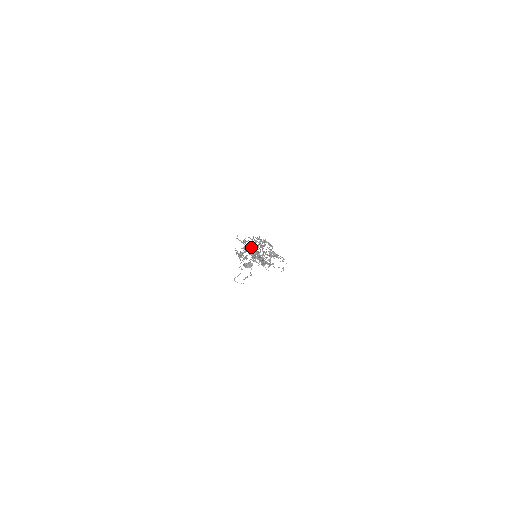
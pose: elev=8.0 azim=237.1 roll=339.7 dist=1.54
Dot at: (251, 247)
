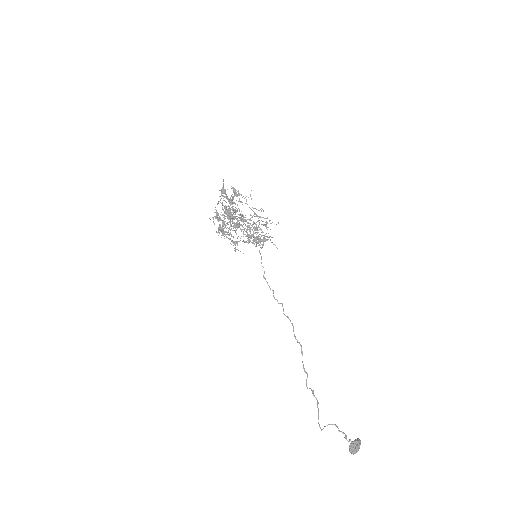
Dot at: occluded
